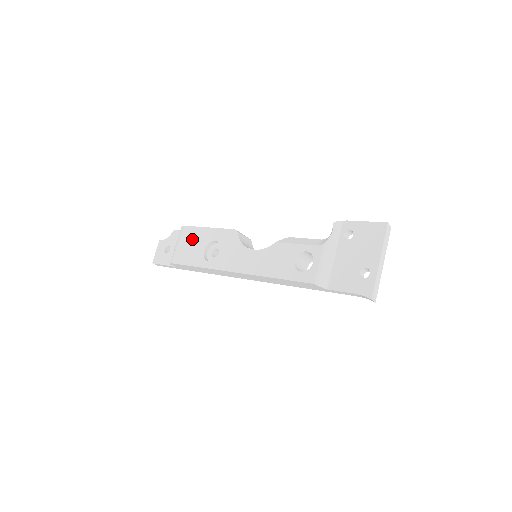
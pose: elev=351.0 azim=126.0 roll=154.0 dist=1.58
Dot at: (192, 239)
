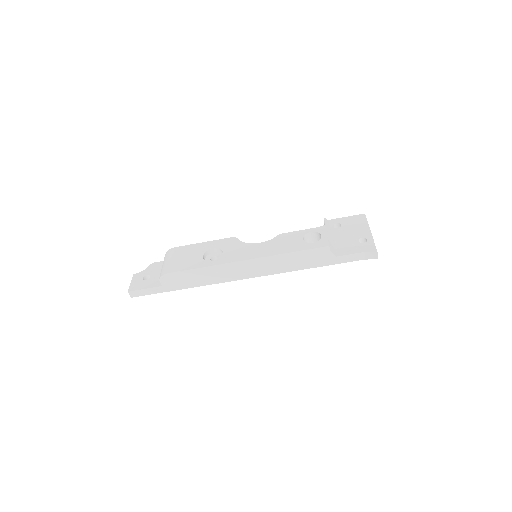
Dot at: (185, 253)
